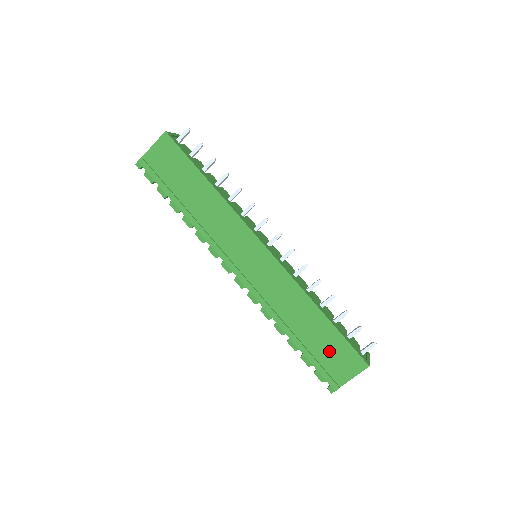
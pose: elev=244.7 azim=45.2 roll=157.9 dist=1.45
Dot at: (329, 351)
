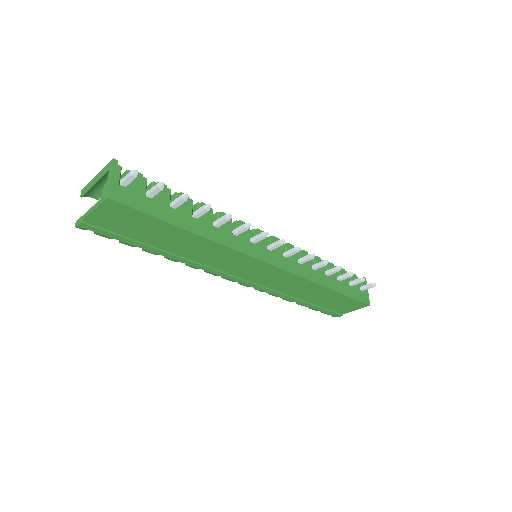
Dot at: (335, 304)
